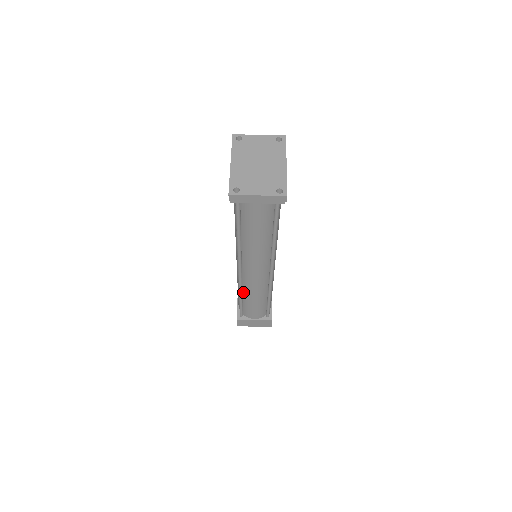
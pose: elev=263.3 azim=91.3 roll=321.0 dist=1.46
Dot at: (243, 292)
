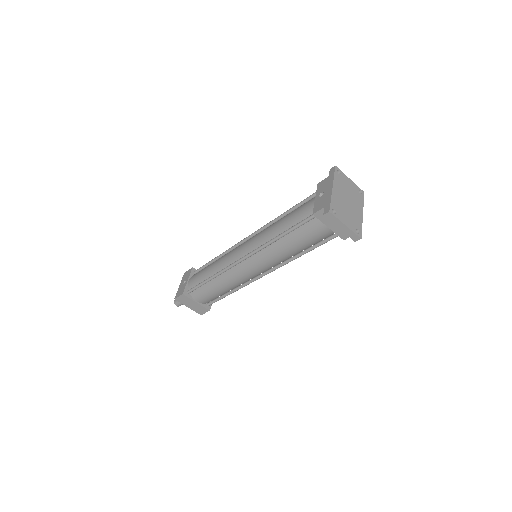
Dot at: (217, 276)
